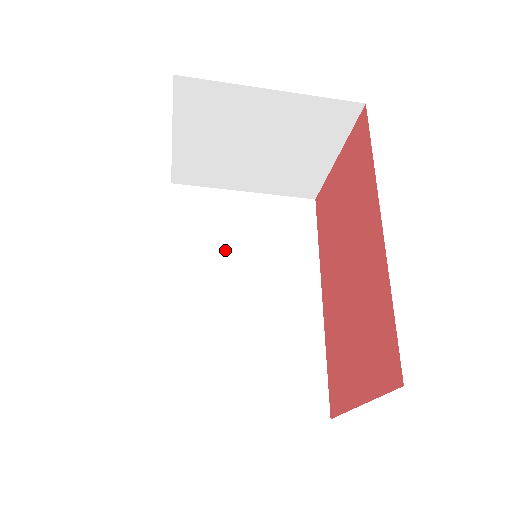
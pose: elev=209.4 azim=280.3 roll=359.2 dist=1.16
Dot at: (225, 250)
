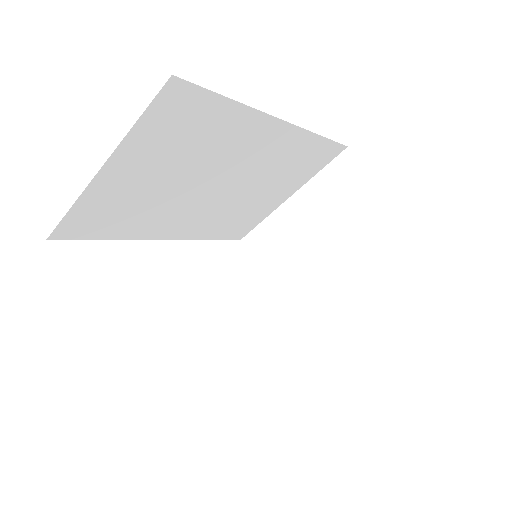
Dot at: occluded
